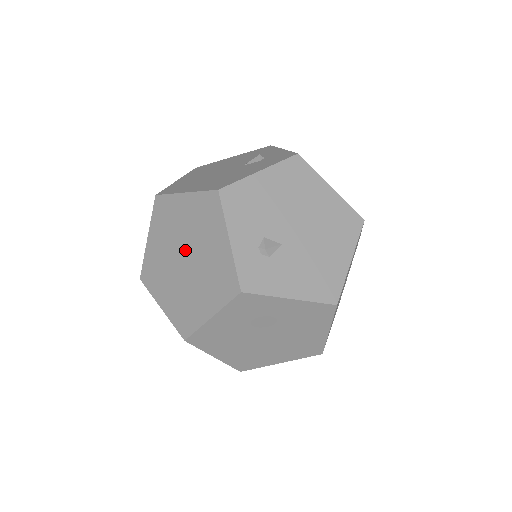
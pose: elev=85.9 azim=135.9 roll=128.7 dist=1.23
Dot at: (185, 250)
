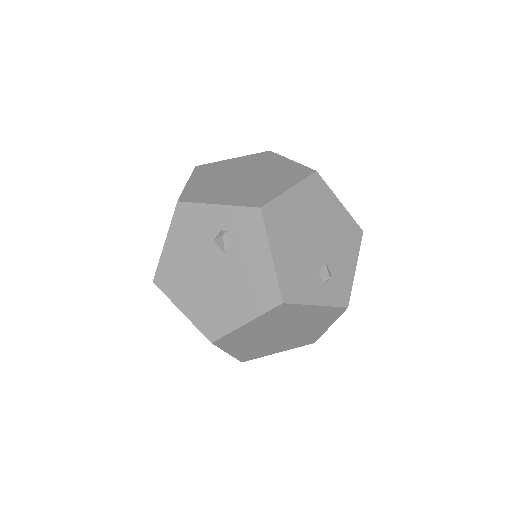
Dot at: (277, 332)
